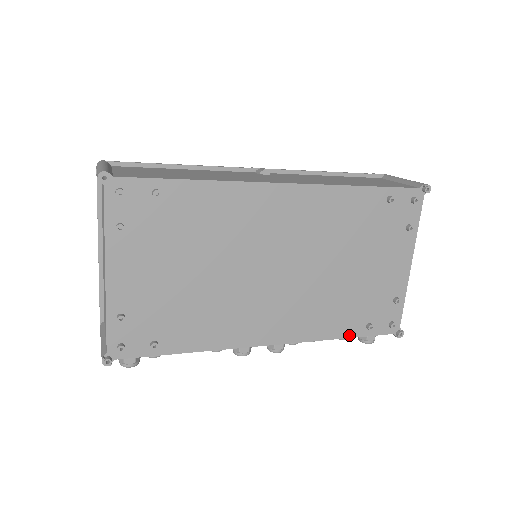
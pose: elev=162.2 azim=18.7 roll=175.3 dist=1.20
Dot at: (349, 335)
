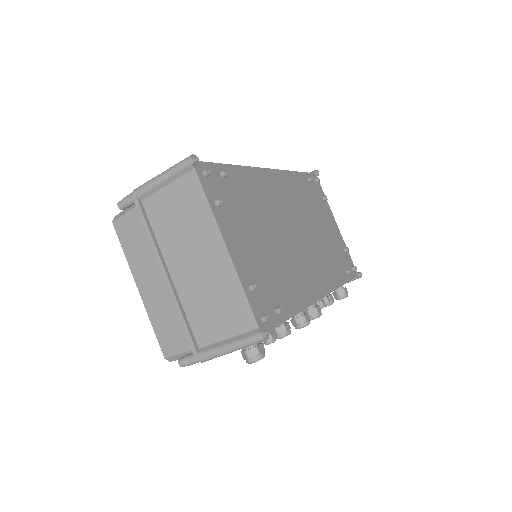
Dot at: (345, 281)
